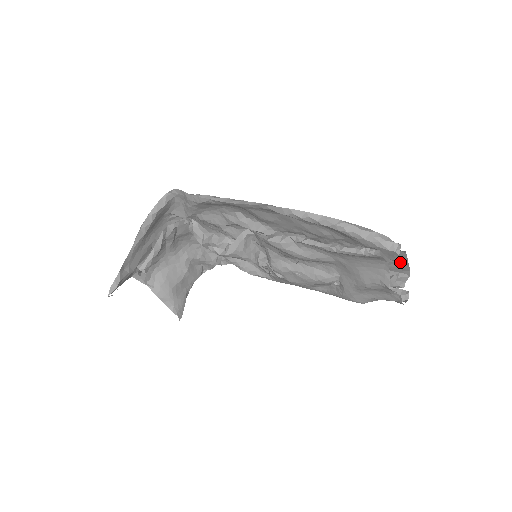
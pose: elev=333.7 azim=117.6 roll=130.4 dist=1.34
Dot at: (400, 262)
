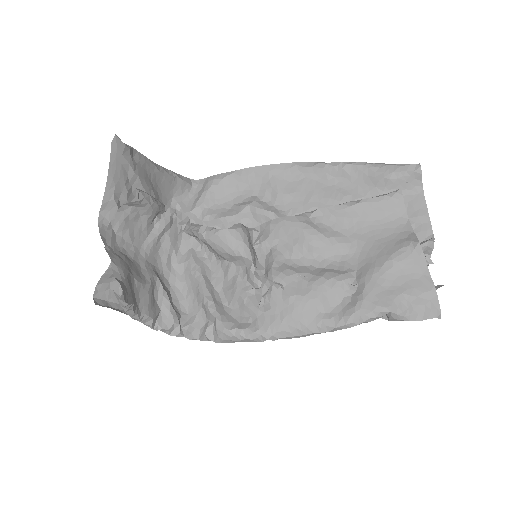
Dot at: (421, 217)
